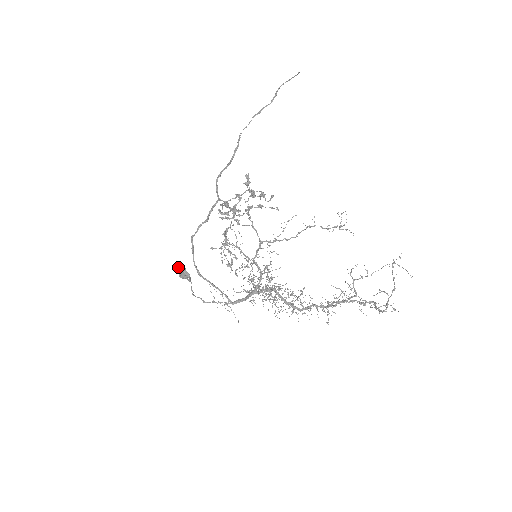
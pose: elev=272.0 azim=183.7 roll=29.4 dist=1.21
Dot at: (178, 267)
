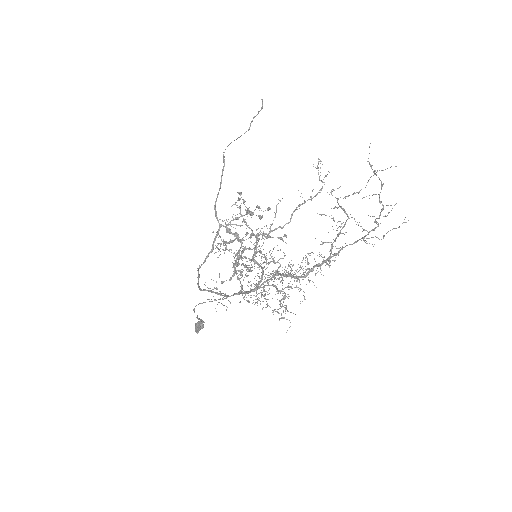
Dot at: (195, 323)
